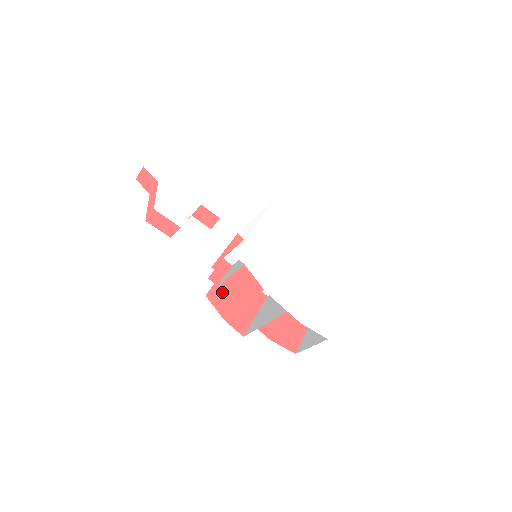
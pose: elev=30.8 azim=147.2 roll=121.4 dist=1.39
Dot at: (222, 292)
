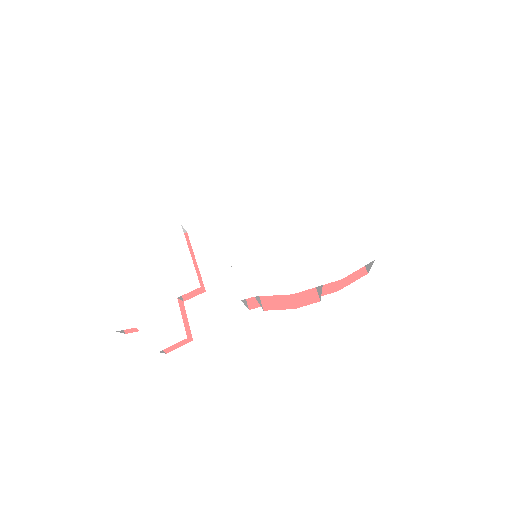
Dot at: occluded
